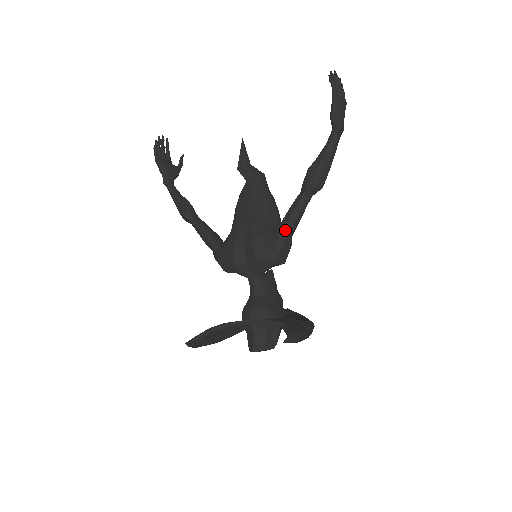
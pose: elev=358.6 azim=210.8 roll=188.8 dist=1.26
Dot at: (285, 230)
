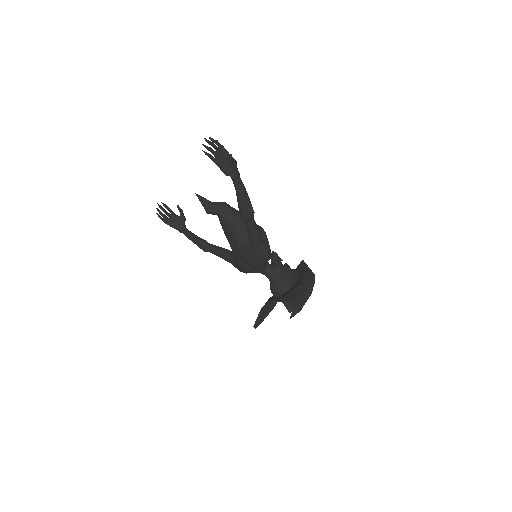
Dot at: (255, 245)
